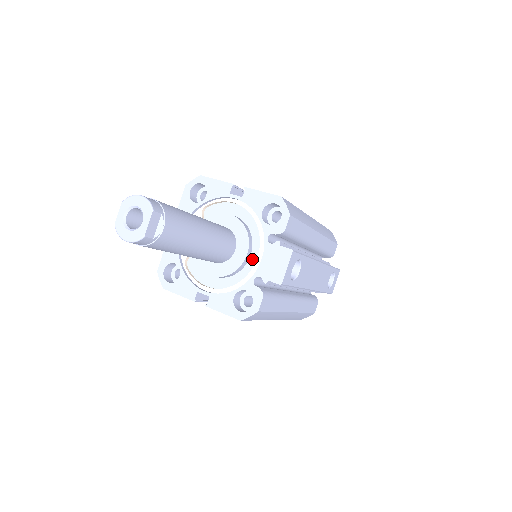
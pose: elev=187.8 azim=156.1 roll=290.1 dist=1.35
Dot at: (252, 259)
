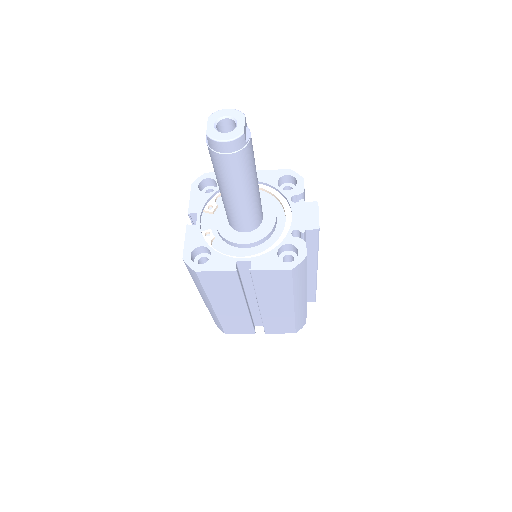
Dot at: (280, 223)
